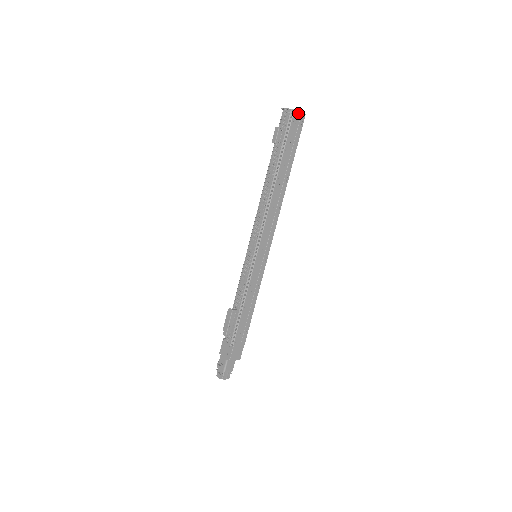
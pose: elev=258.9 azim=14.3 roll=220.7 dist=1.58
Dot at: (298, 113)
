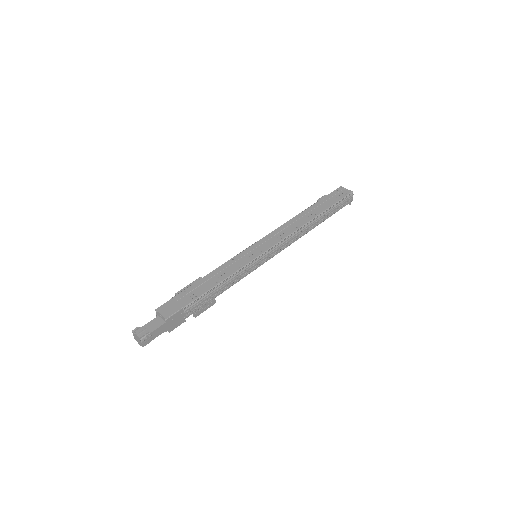
Dot at: (345, 189)
